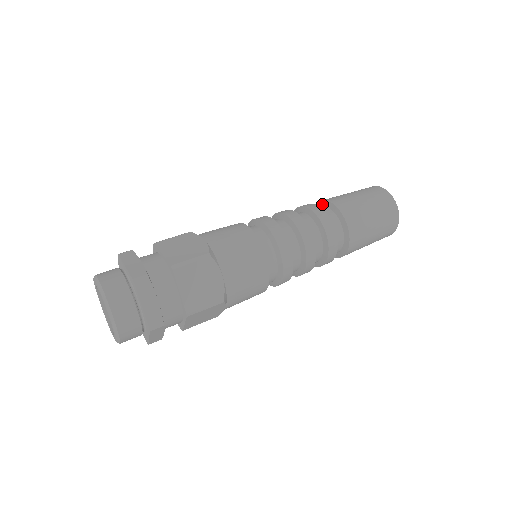
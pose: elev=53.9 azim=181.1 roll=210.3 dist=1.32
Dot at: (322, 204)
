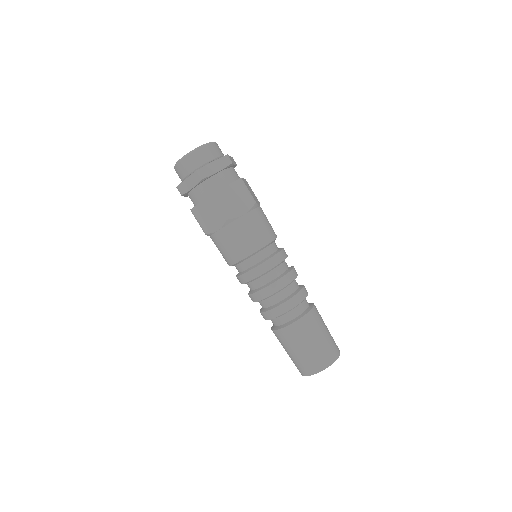
Dot at: occluded
